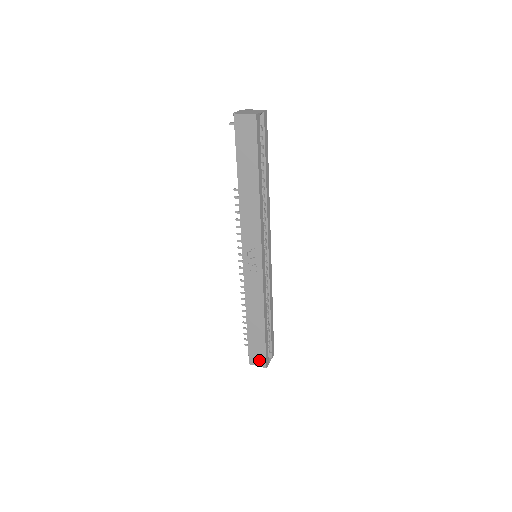
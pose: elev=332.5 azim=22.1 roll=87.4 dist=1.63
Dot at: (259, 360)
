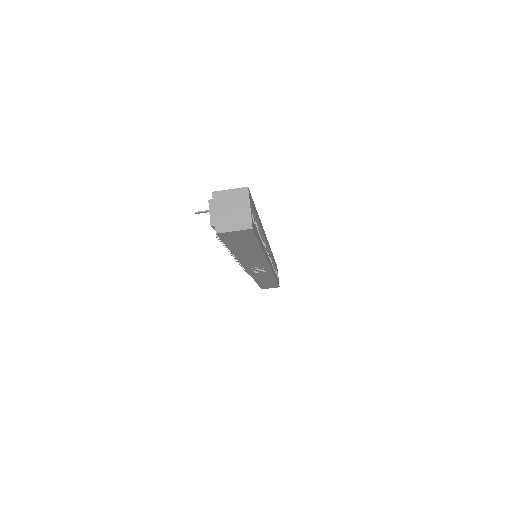
Dot at: (272, 287)
